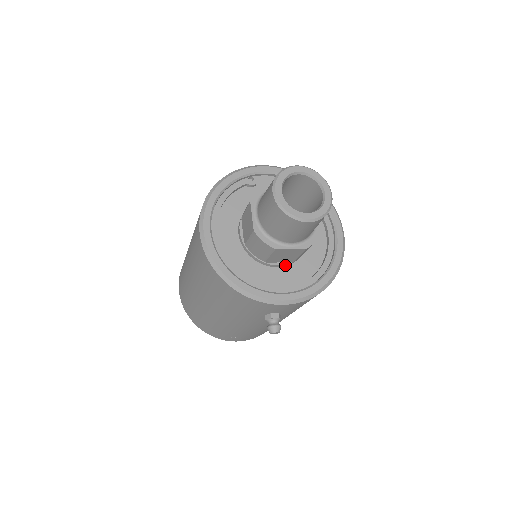
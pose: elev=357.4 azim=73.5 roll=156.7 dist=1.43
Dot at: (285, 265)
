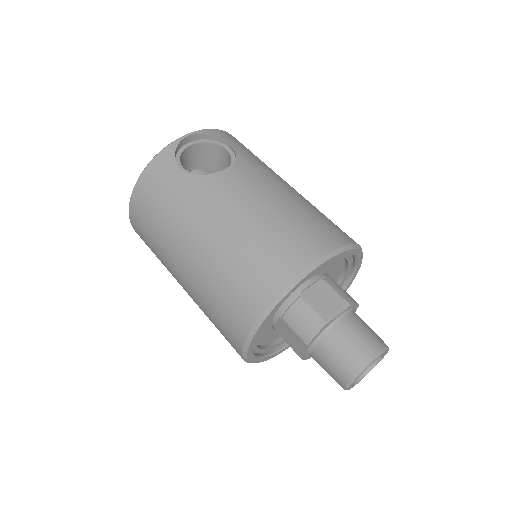
Dot at: occluded
